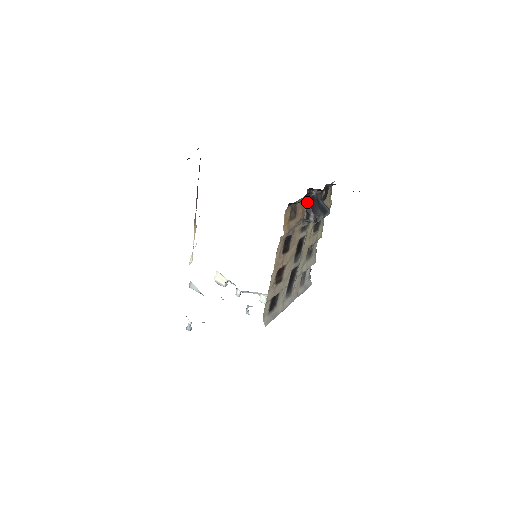
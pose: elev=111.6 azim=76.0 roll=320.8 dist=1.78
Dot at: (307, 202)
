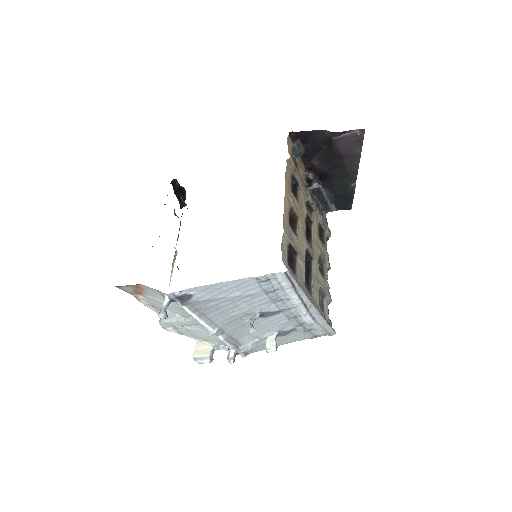
Dot at: (306, 177)
